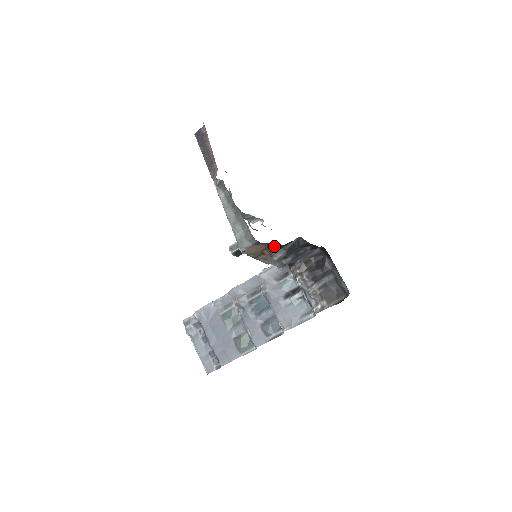
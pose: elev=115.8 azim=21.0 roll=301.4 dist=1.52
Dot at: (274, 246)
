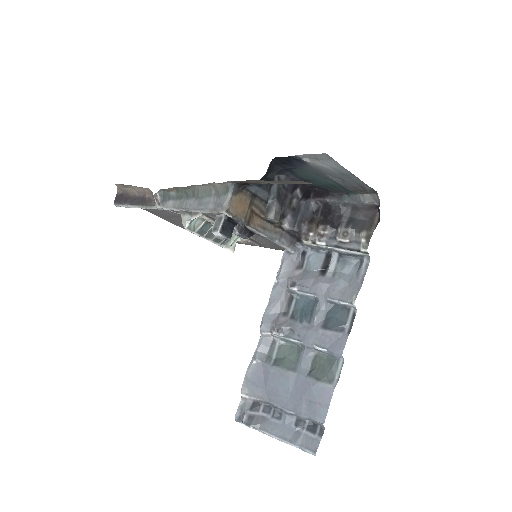
Dot at: (258, 195)
